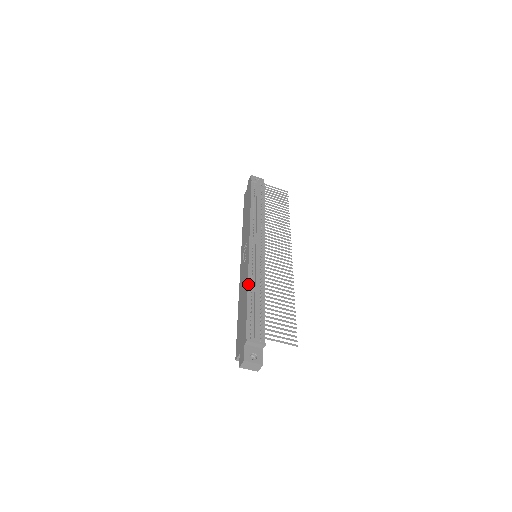
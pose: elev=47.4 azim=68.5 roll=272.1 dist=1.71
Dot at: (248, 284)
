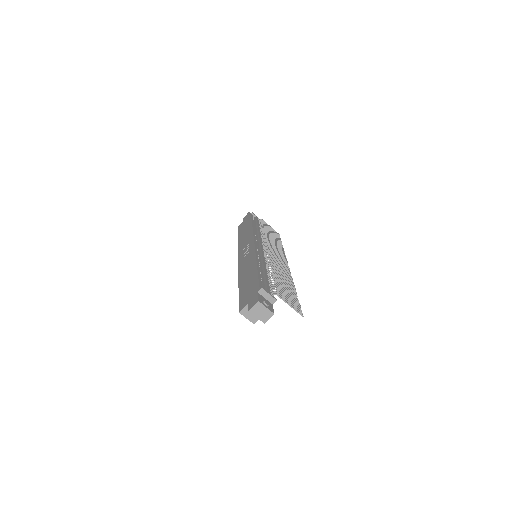
Dot at: (257, 260)
